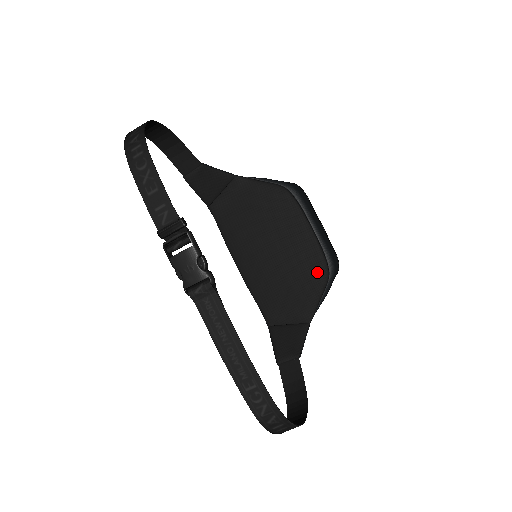
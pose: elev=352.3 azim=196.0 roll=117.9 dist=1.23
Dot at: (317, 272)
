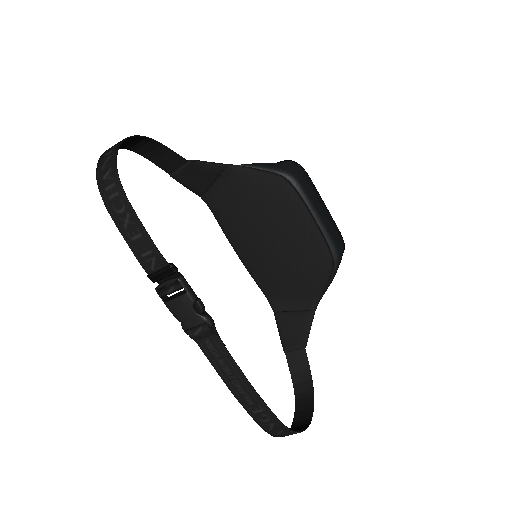
Dot at: (321, 264)
